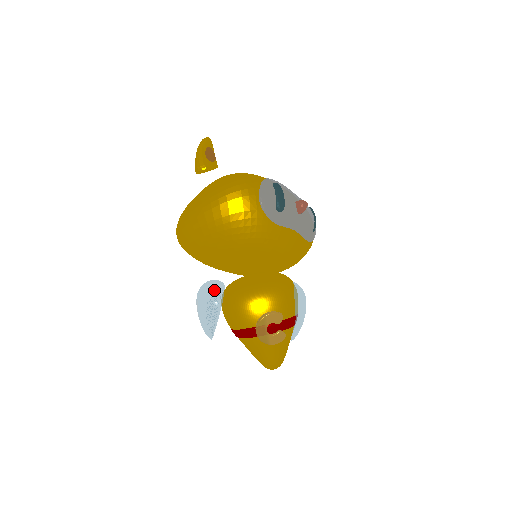
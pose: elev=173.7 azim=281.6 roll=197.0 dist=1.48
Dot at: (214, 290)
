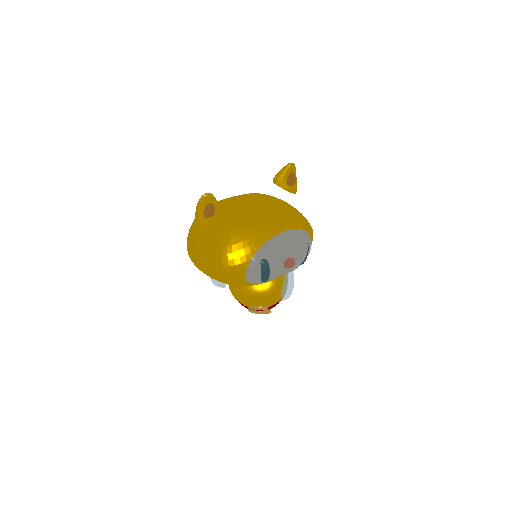
Dot at: occluded
